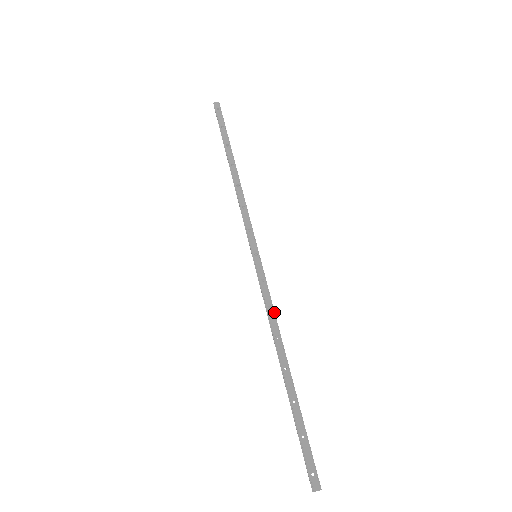
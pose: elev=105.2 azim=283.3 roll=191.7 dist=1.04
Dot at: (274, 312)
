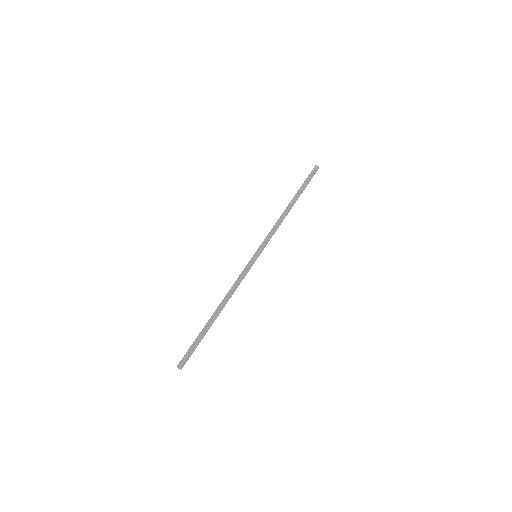
Dot at: (237, 286)
